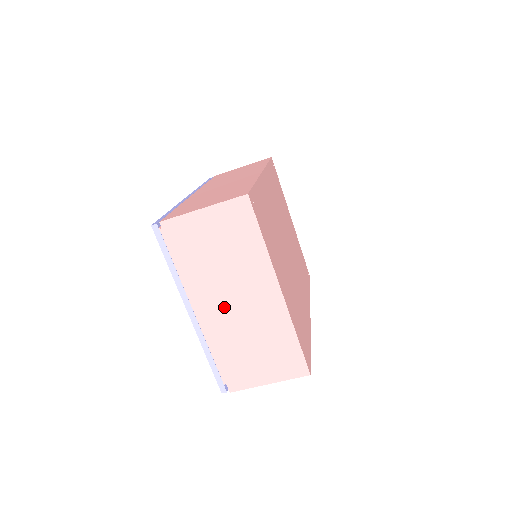
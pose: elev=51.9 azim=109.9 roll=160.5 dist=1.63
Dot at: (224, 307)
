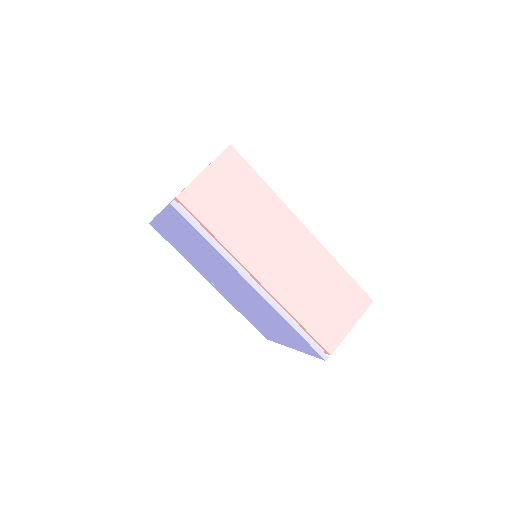
Dot at: occluded
